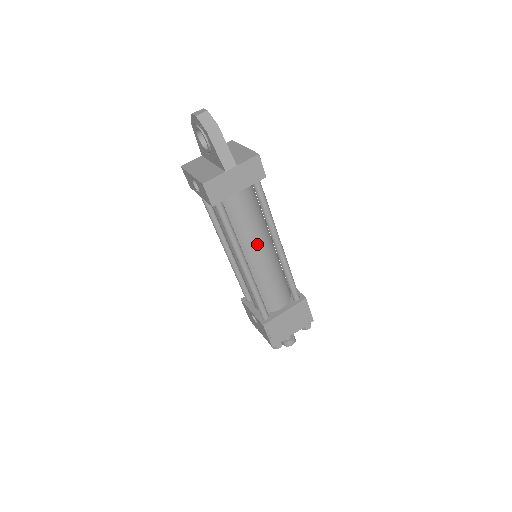
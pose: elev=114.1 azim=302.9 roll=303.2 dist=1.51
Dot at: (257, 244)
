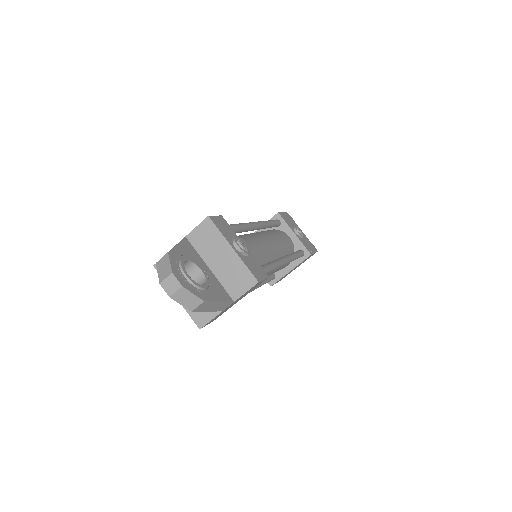
Dot at: occluded
